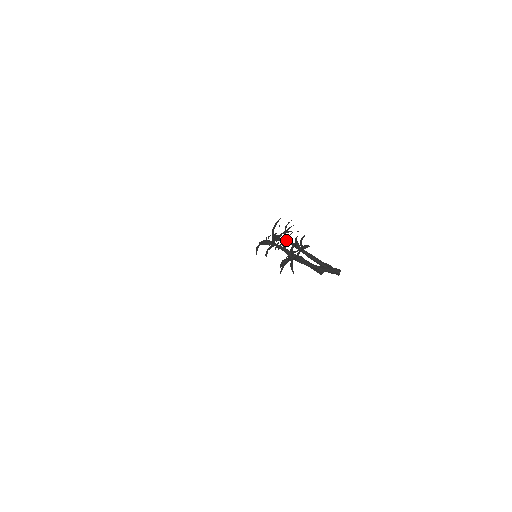
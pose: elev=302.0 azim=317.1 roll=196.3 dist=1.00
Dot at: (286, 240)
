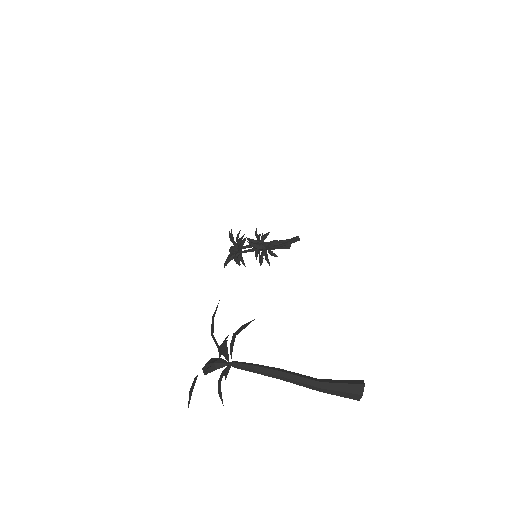
Dot at: occluded
